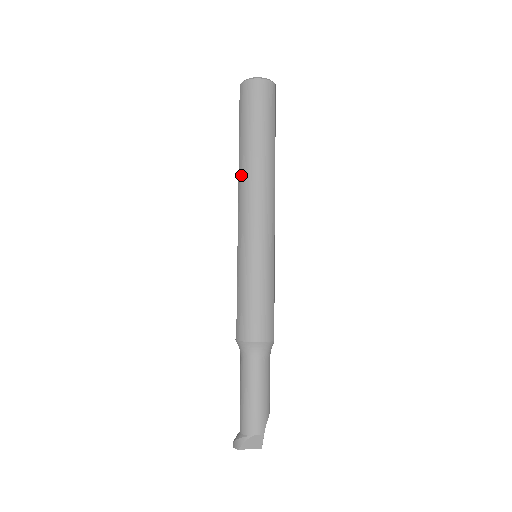
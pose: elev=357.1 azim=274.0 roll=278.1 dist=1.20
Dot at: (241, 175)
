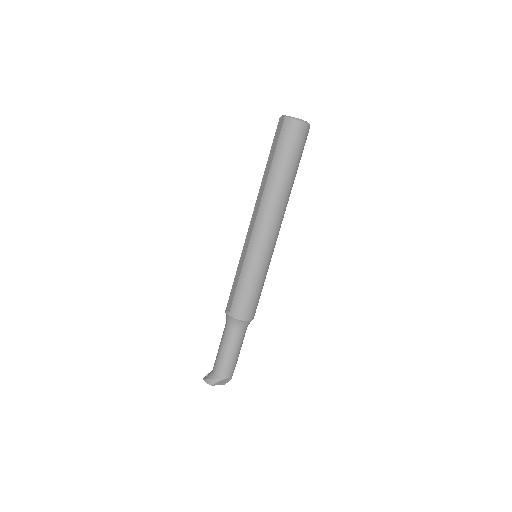
Dot at: (267, 196)
